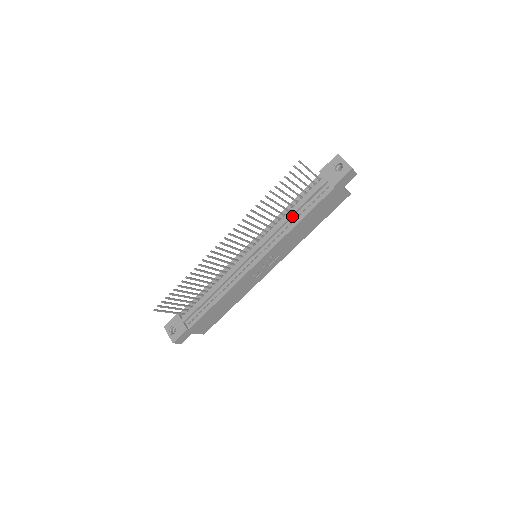
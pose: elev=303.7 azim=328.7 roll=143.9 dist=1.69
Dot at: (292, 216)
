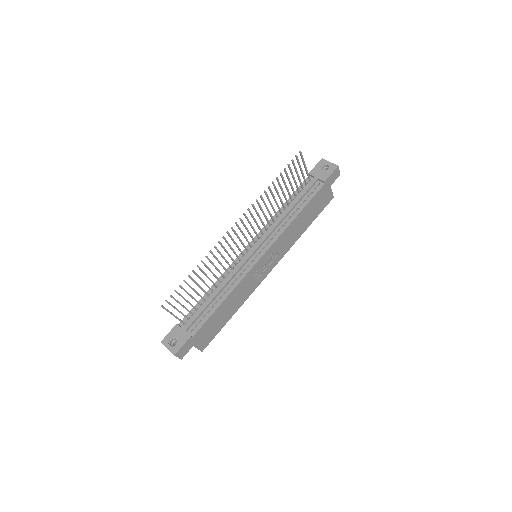
Dot at: (290, 212)
